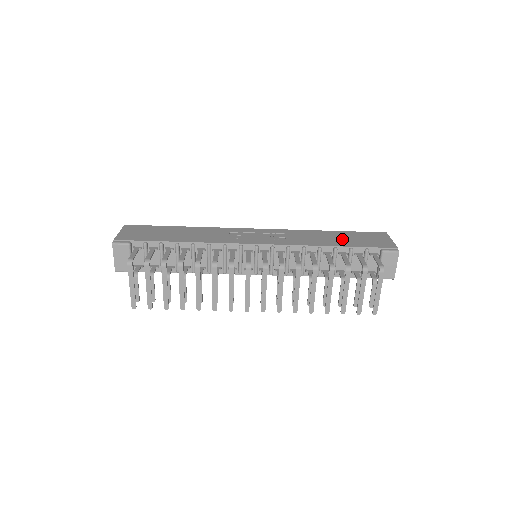
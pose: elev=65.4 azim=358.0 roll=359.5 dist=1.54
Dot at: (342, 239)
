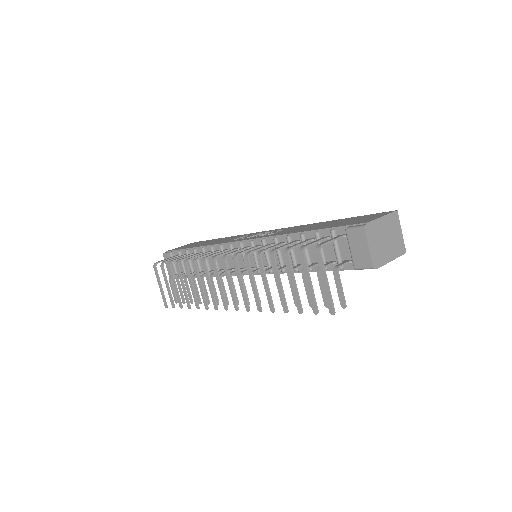
Dot at: (325, 225)
